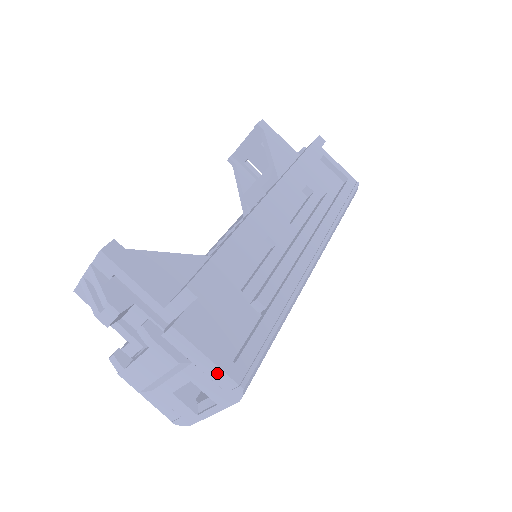
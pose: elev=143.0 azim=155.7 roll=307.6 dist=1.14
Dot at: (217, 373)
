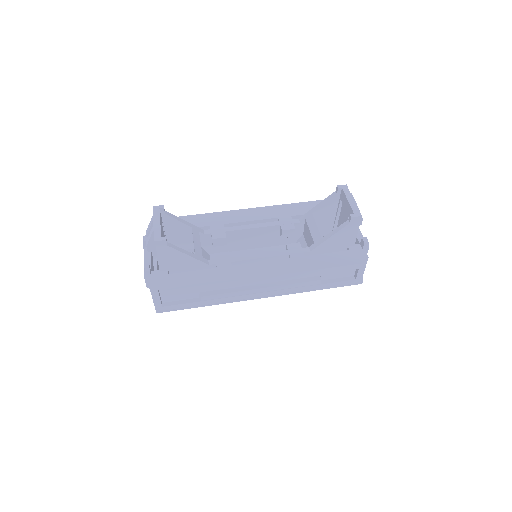
Dot at: occluded
